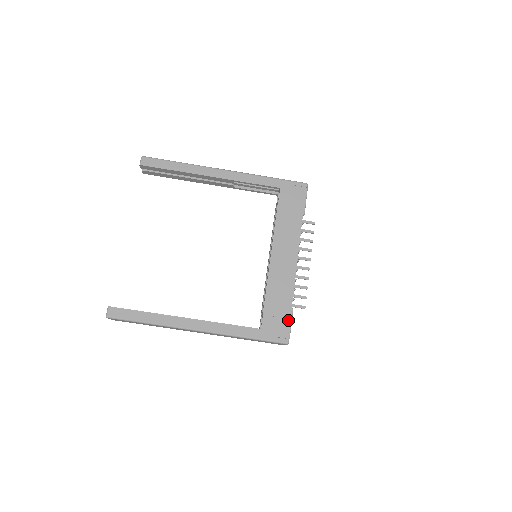
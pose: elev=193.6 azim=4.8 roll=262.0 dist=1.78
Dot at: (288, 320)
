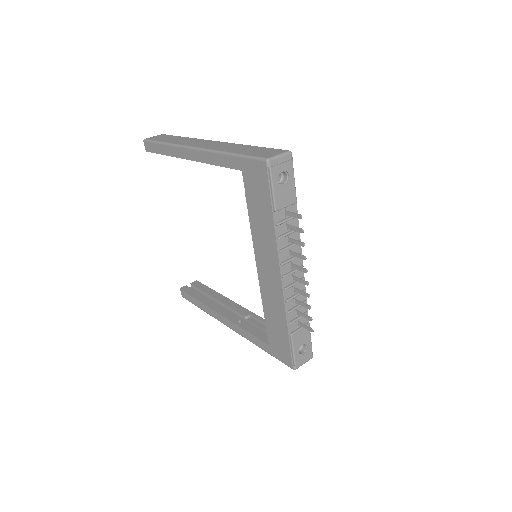
Dot at: (288, 346)
